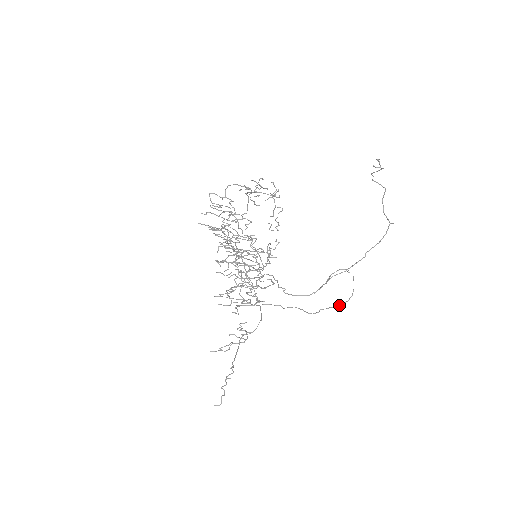
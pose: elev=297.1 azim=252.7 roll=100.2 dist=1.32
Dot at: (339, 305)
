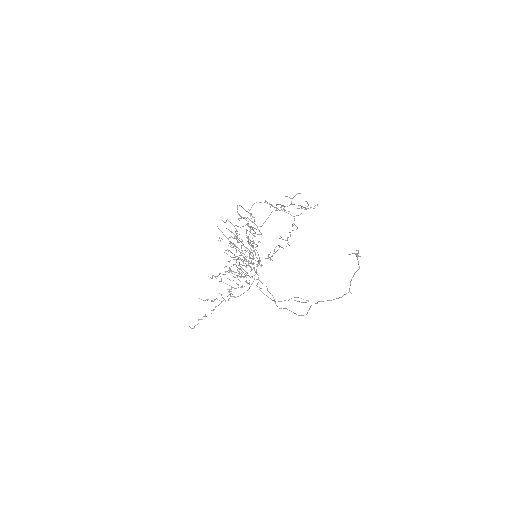
Dot at: (296, 314)
